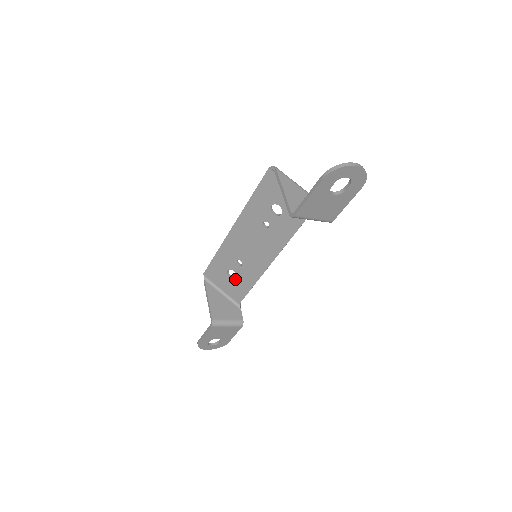
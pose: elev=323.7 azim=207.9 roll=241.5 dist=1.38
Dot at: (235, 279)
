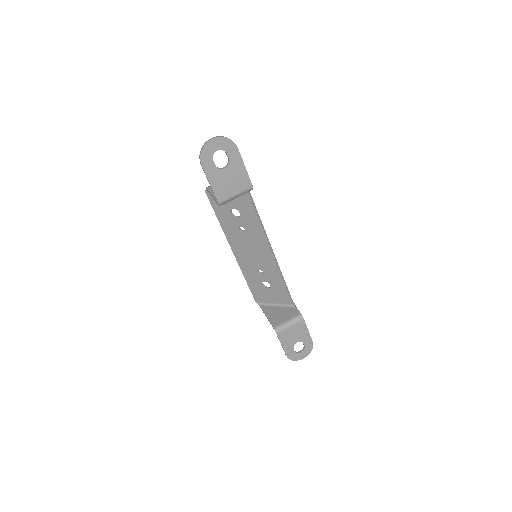
Dot at: (271, 287)
